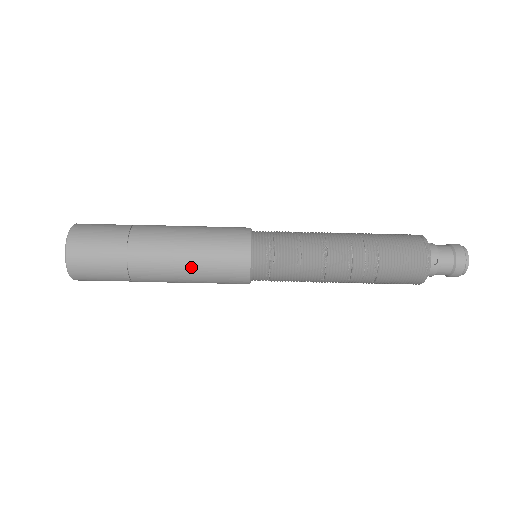
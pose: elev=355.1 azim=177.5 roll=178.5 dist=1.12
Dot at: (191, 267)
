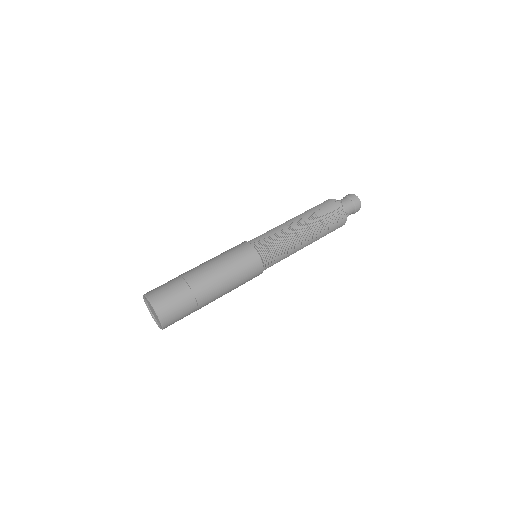
Dot at: (223, 265)
